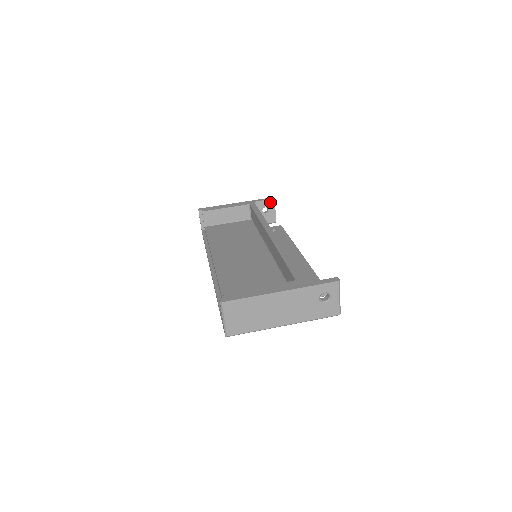
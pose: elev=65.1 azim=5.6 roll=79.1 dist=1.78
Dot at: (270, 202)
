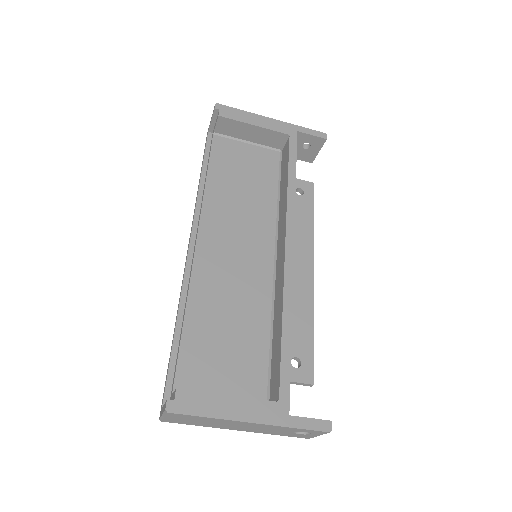
Dot at: (318, 140)
